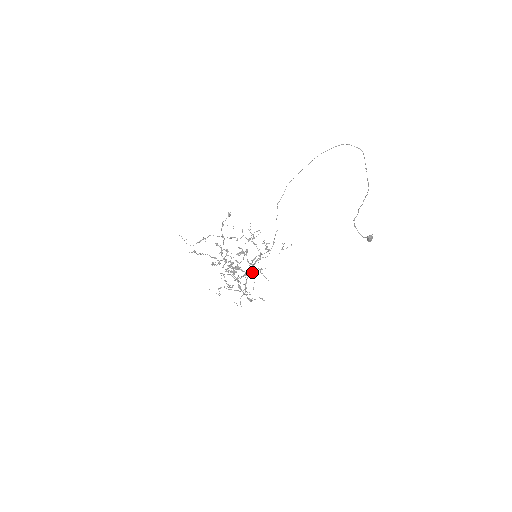
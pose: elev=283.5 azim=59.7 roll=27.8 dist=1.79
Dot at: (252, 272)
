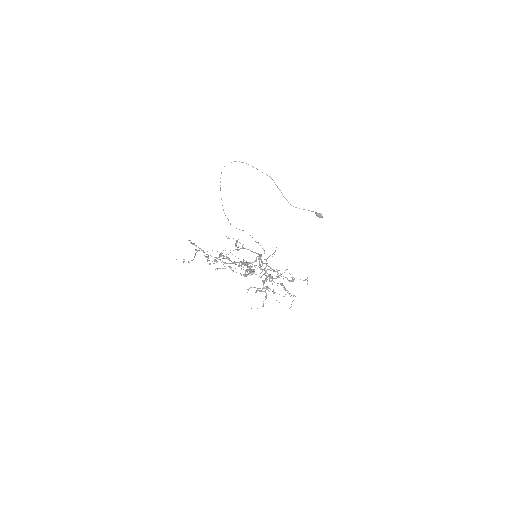
Dot at: occluded
